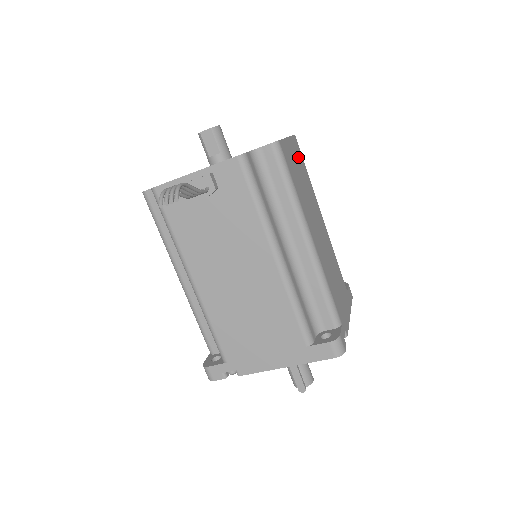
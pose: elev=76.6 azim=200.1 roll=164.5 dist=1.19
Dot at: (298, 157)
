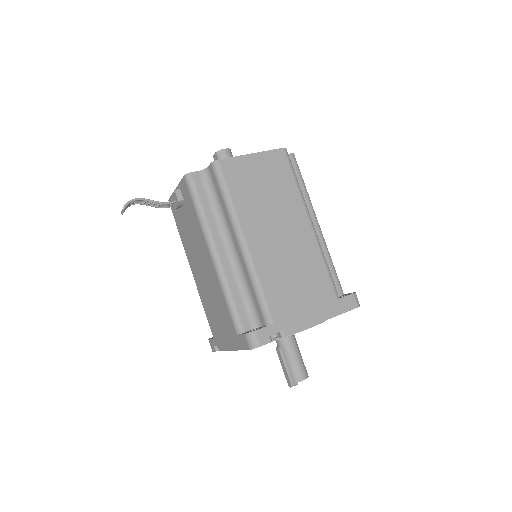
Dot at: (273, 169)
